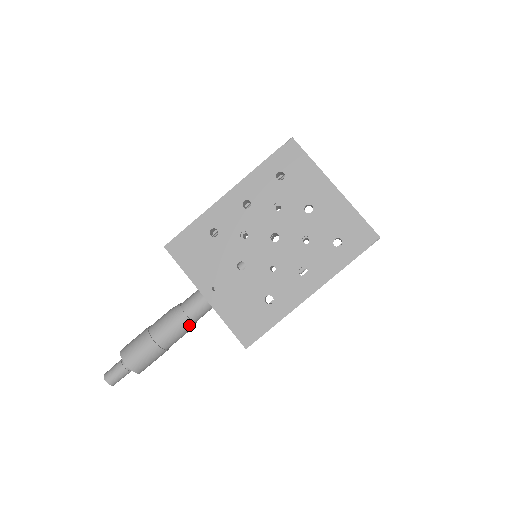
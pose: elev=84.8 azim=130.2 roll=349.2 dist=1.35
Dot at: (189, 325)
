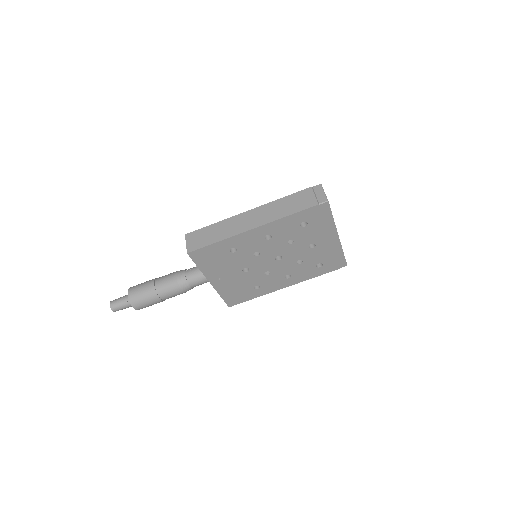
Dot at: (190, 289)
